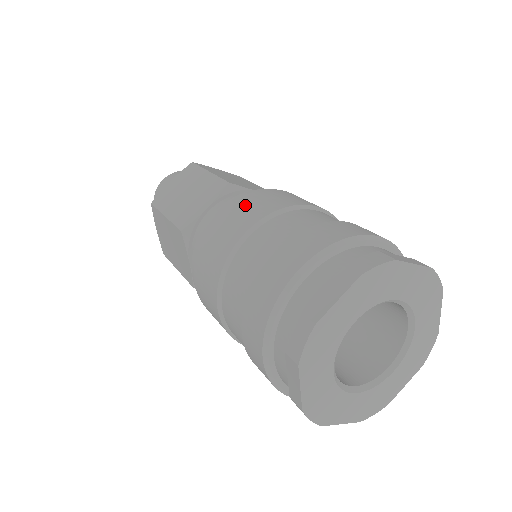
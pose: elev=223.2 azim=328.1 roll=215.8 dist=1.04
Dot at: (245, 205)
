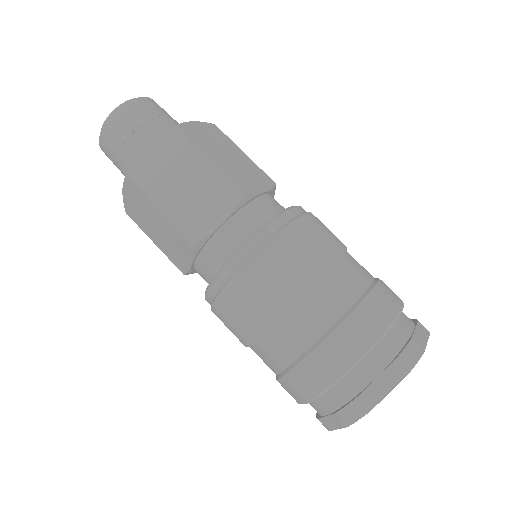
Dot at: (284, 254)
